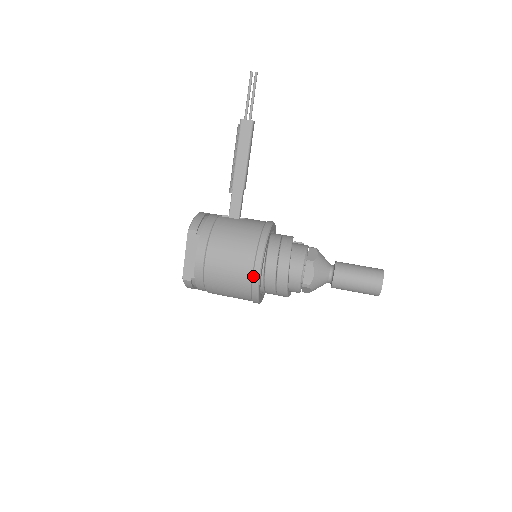
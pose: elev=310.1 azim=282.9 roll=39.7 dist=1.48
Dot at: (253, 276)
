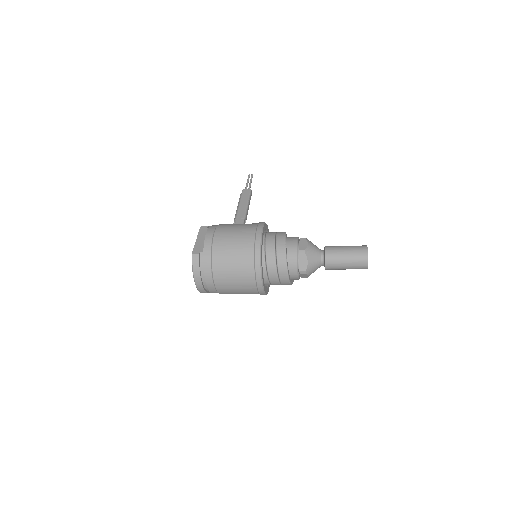
Dot at: (256, 234)
